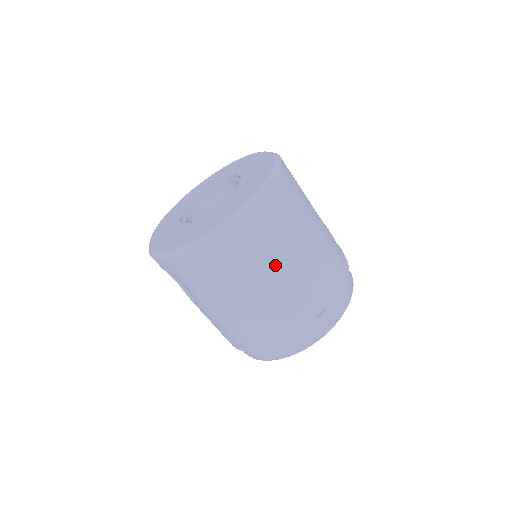
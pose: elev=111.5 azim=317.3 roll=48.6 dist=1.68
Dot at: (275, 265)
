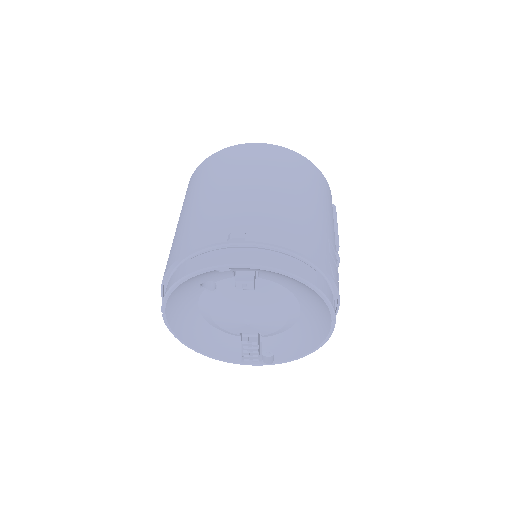
Dot at: (237, 179)
